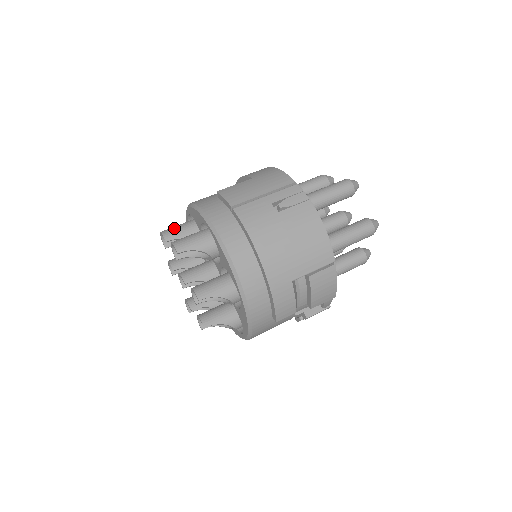
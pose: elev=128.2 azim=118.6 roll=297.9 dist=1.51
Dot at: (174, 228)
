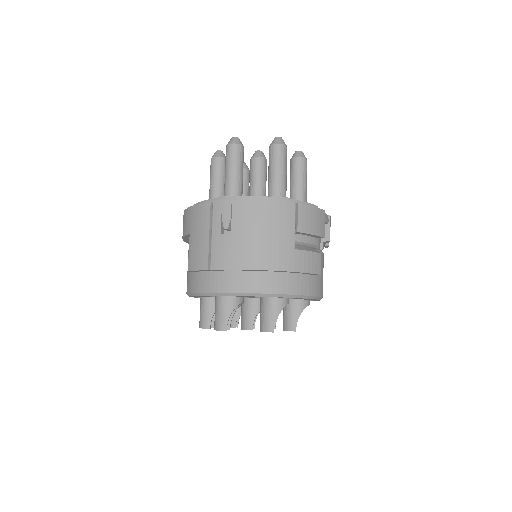
Dot at: (201, 316)
